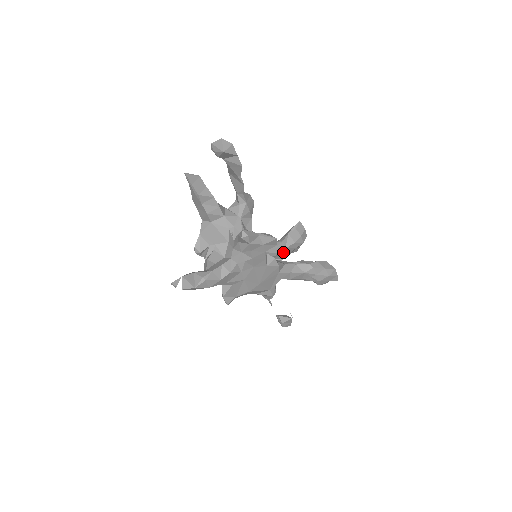
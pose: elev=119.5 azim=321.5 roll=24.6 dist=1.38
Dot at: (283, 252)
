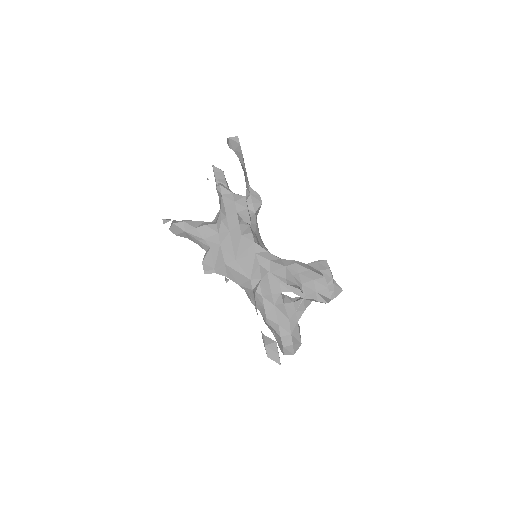
Dot at: occluded
